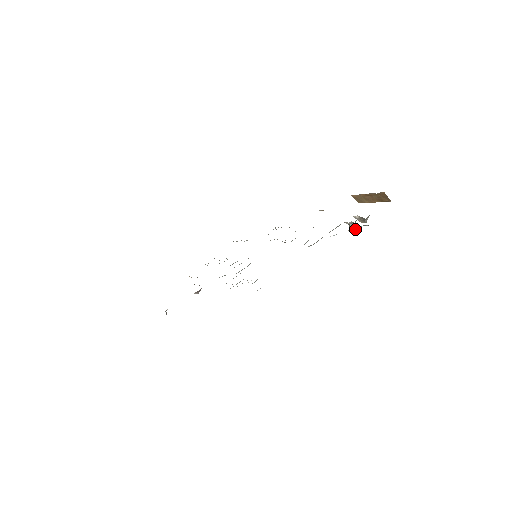
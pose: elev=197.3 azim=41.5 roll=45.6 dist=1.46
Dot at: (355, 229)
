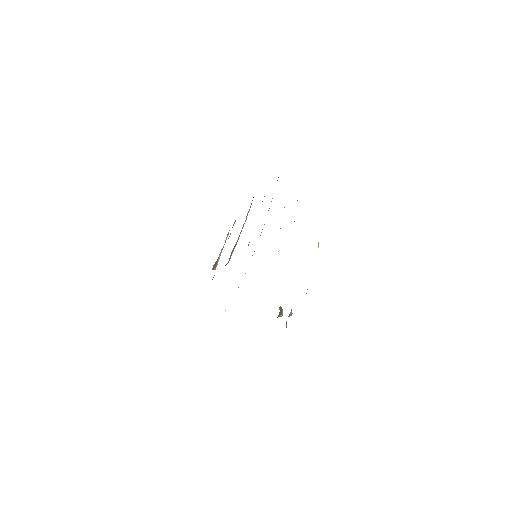
Dot at: occluded
